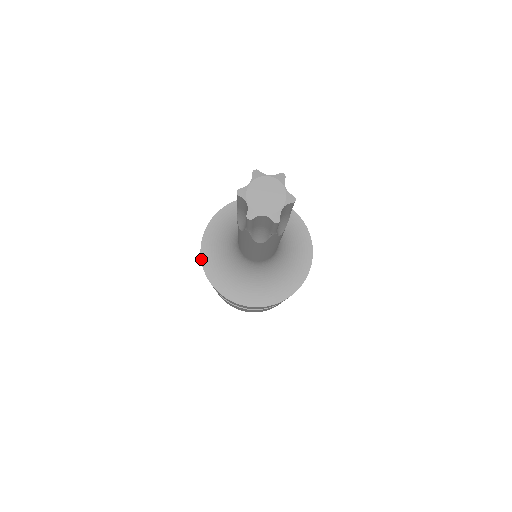
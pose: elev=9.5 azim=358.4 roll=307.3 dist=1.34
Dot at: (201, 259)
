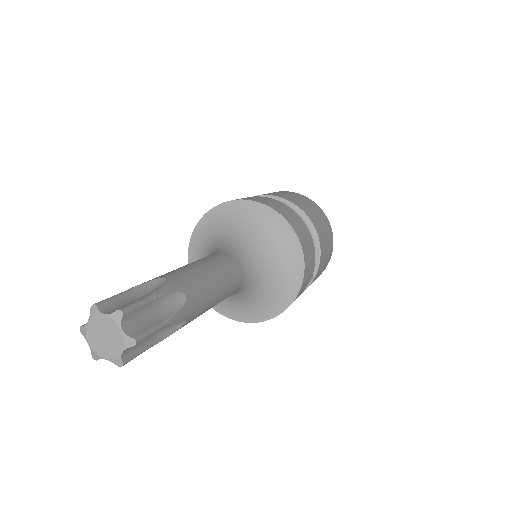
Dot at: occluded
